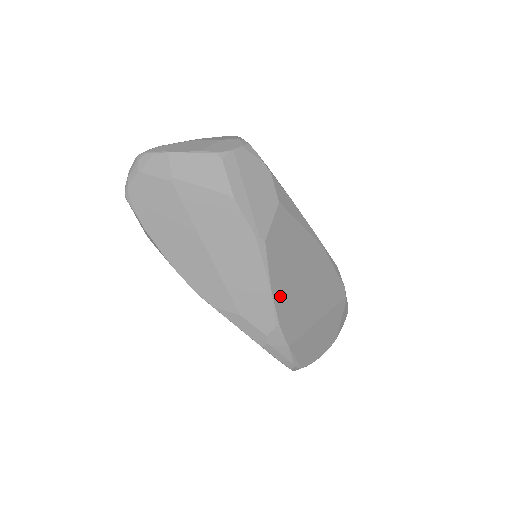
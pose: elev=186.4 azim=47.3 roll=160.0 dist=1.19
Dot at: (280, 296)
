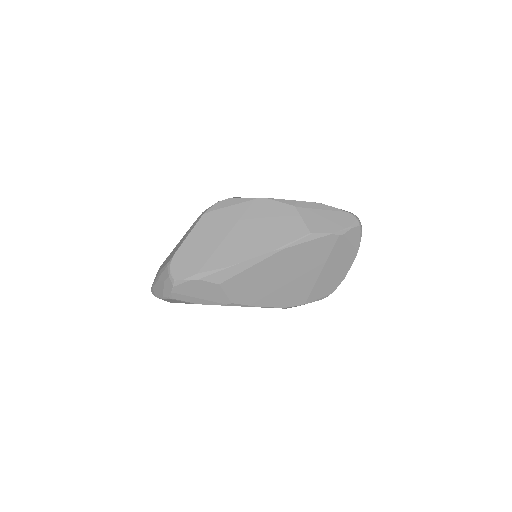
Dot at: (271, 301)
